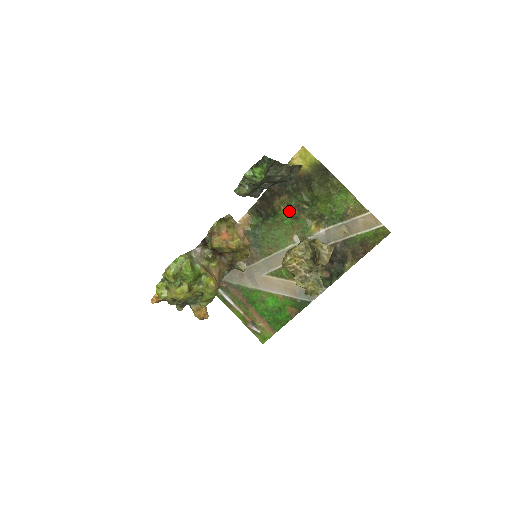
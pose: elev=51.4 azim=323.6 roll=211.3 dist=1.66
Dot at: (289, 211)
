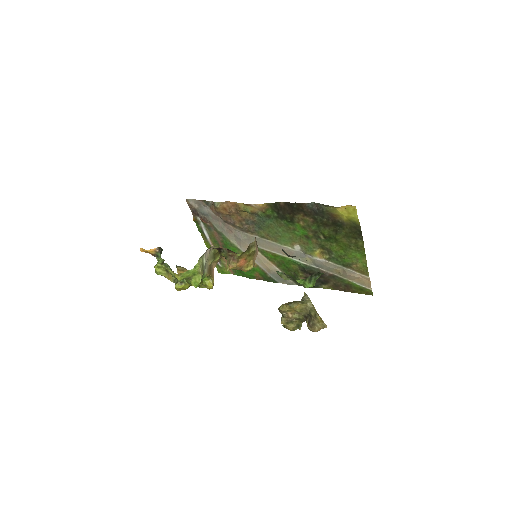
Dot at: (305, 230)
